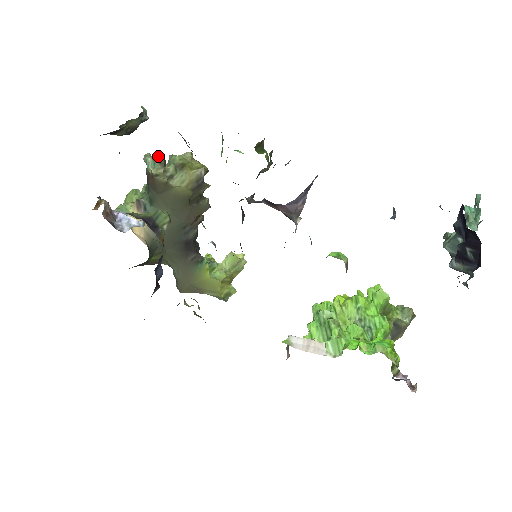
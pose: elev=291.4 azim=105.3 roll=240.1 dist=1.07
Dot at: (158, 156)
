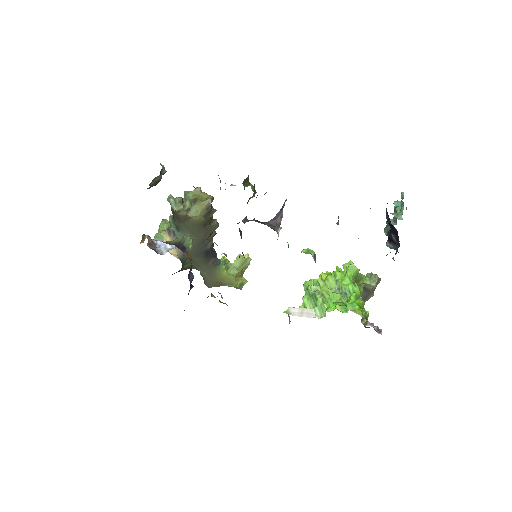
Dot at: (177, 197)
